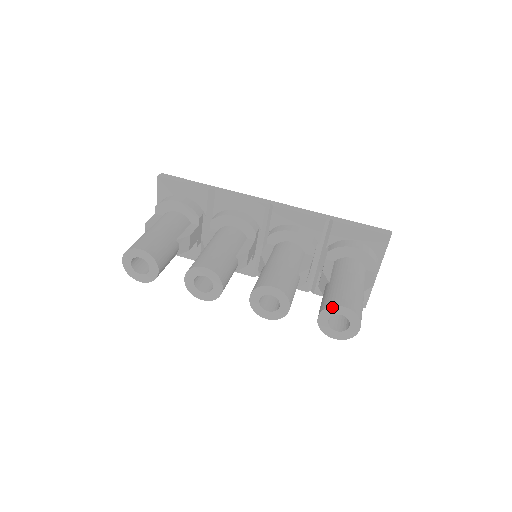
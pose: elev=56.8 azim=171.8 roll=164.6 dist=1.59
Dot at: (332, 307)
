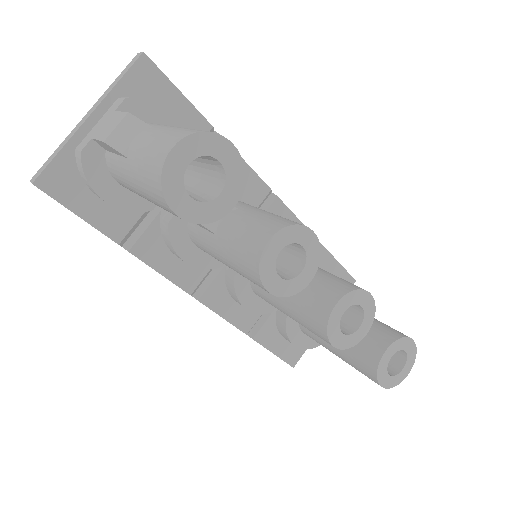
Dot at: (404, 338)
